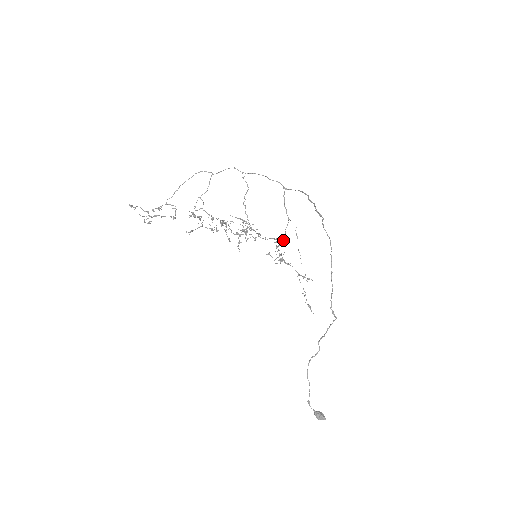
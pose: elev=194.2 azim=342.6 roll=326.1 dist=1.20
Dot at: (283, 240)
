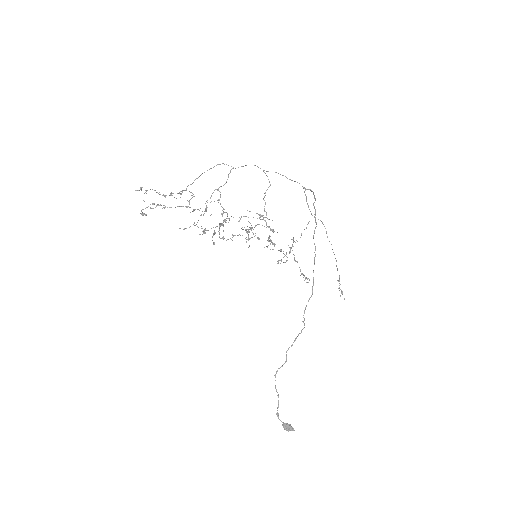
Dot at: occluded
